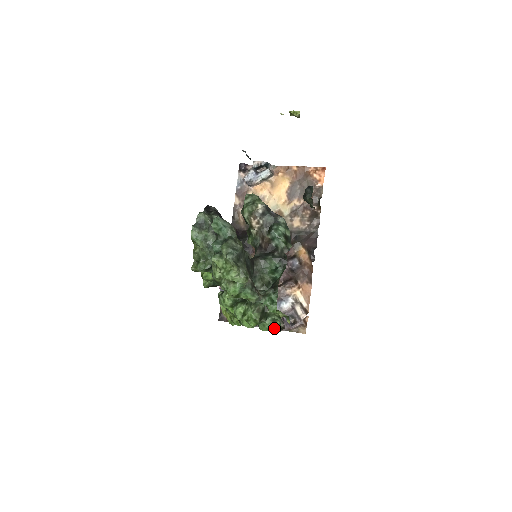
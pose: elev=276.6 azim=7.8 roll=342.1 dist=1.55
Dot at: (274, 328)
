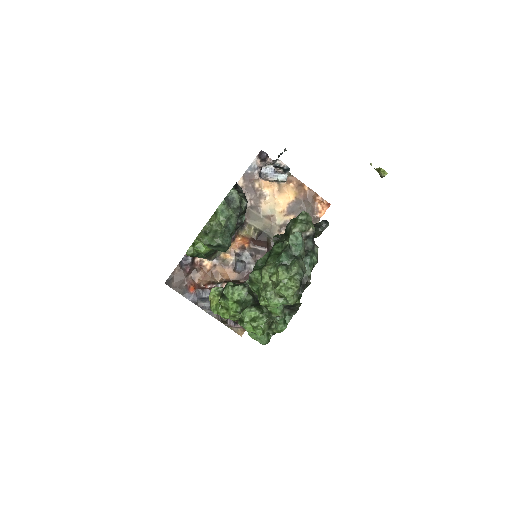
Dot at: (264, 341)
